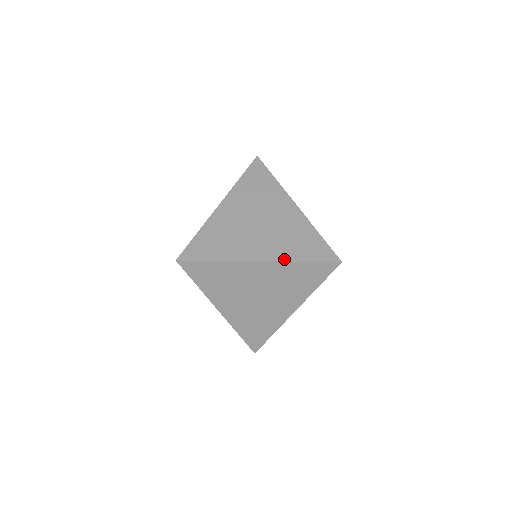
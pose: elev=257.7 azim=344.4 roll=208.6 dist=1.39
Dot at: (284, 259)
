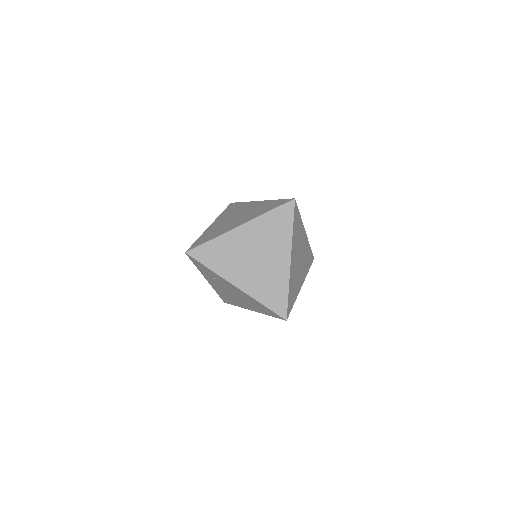
Dot at: (256, 217)
